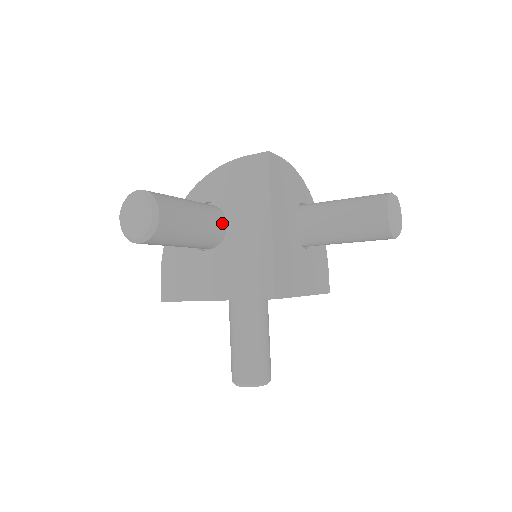
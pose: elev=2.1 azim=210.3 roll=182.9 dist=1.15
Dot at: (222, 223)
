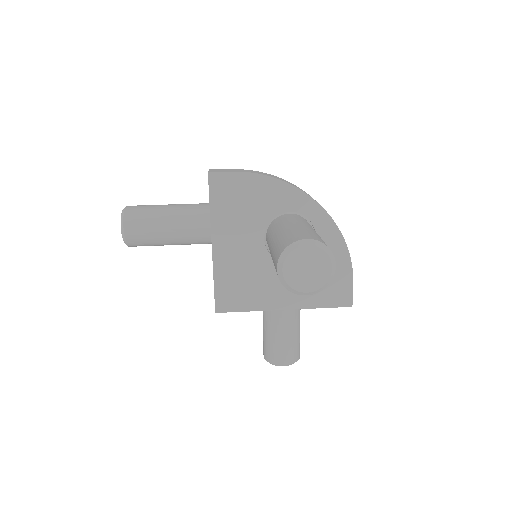
Dot at: (209, 227)
